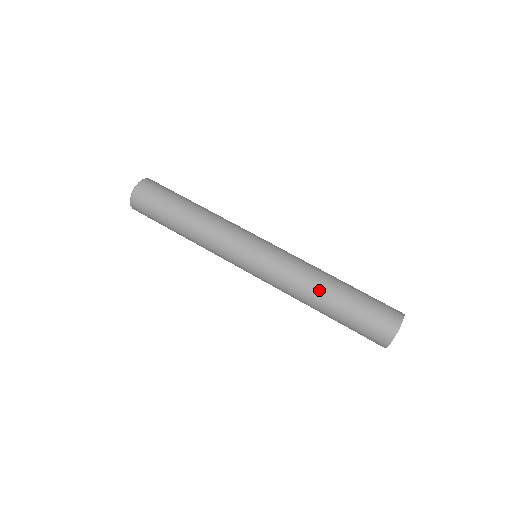
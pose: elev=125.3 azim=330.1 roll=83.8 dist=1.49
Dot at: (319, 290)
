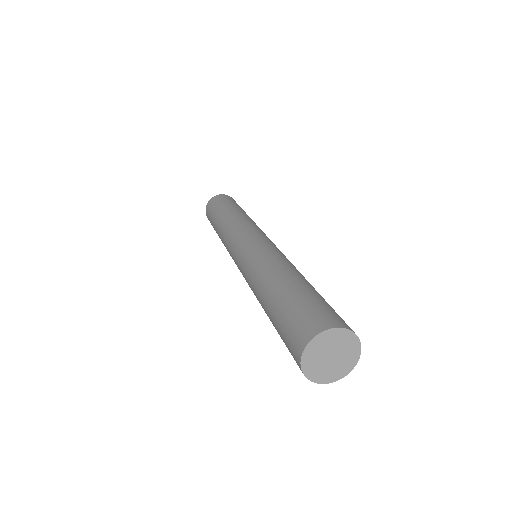
Dot at: (274, 273)
